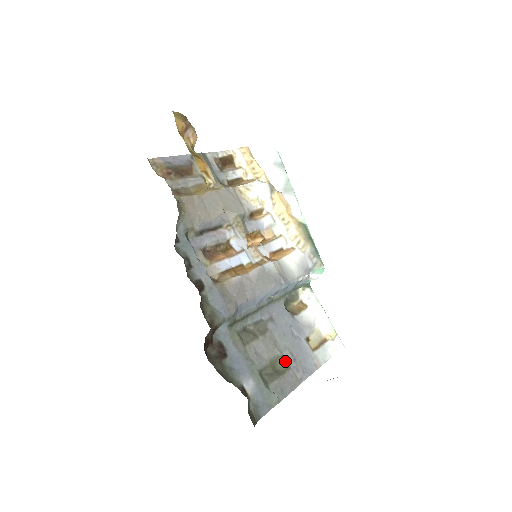
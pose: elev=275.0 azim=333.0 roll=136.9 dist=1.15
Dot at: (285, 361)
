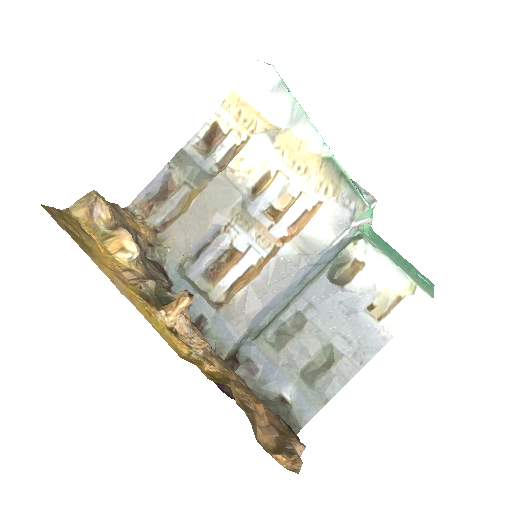
Dot at: (335, 350)
